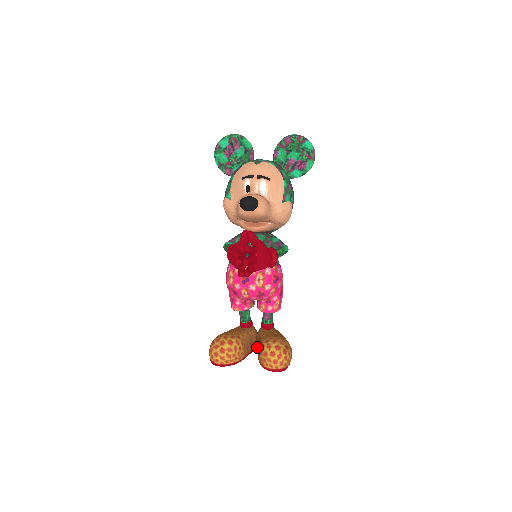
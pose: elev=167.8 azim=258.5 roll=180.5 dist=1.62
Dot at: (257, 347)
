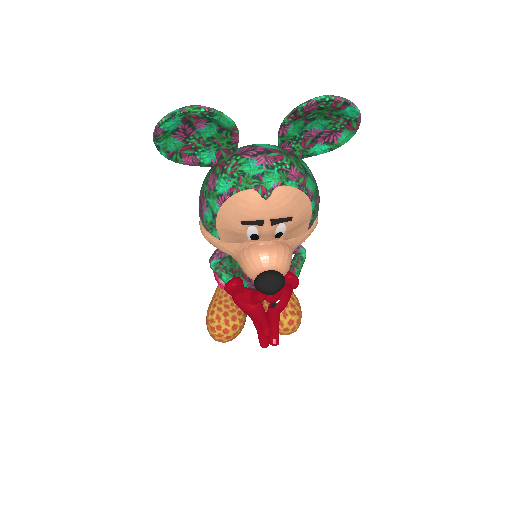
Dot at: occluded
